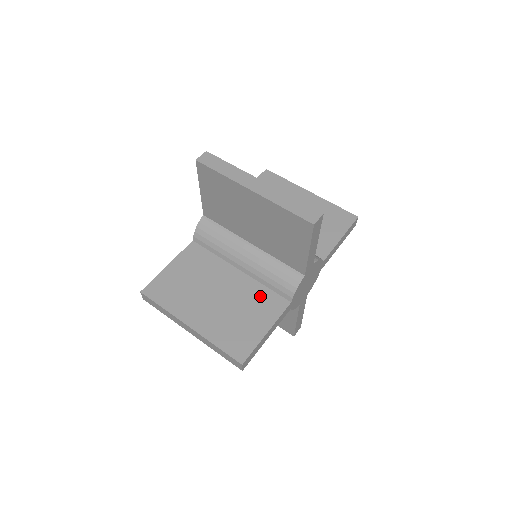
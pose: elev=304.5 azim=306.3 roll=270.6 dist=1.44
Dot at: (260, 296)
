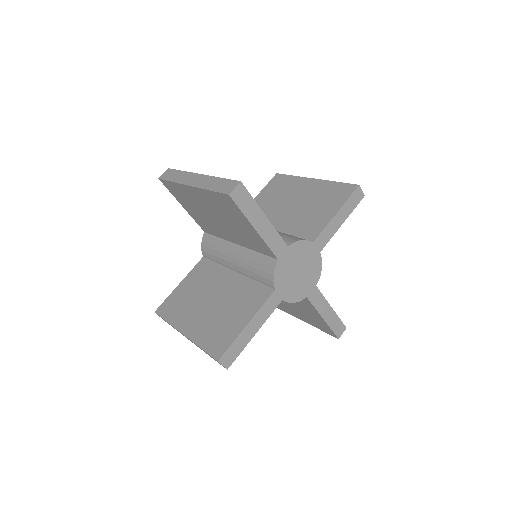
Dot at: occluded
